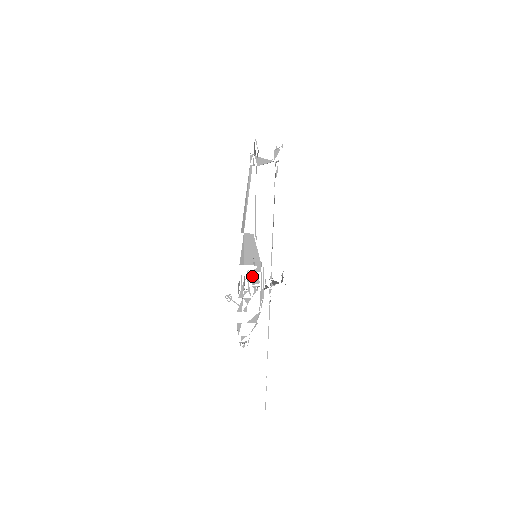
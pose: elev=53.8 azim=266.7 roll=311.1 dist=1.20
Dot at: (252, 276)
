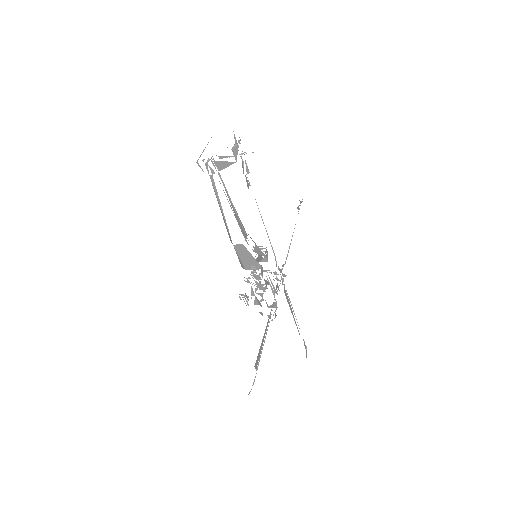
Dot at: occluded
